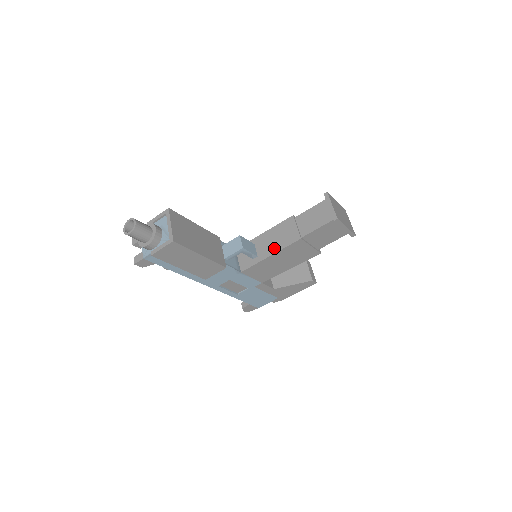
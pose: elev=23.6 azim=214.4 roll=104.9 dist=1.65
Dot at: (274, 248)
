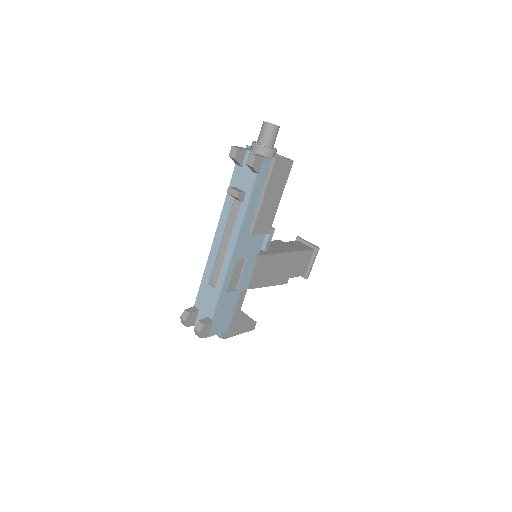
Dot at: (280, 250)
